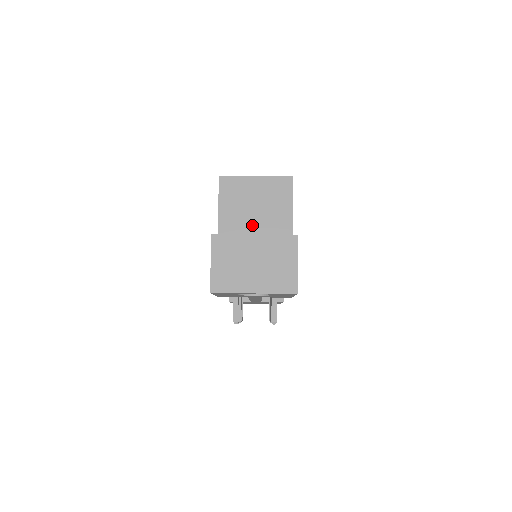
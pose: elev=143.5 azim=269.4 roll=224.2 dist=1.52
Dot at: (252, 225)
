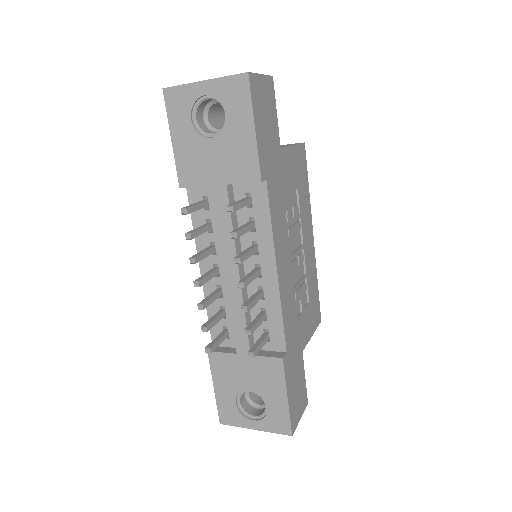
Dot at: occluded
